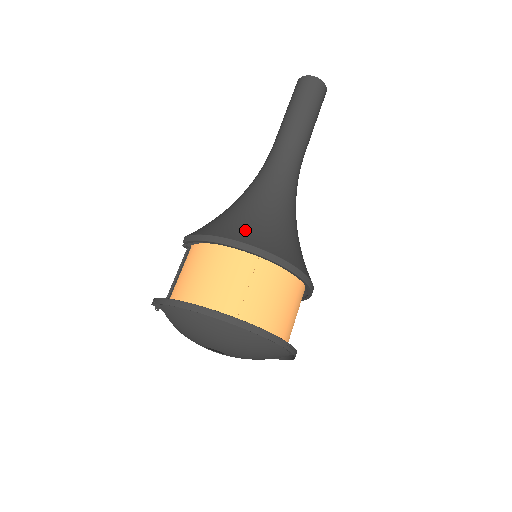
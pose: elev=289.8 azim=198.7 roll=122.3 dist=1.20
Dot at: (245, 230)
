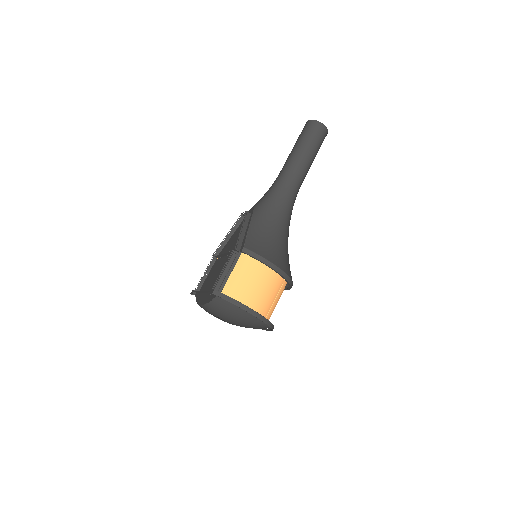
Dot at: (283, 260)
